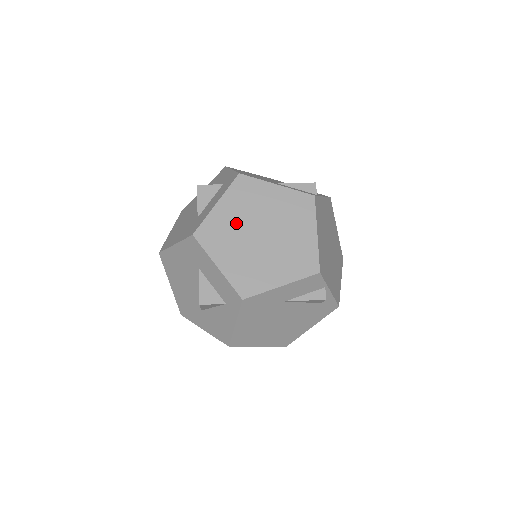
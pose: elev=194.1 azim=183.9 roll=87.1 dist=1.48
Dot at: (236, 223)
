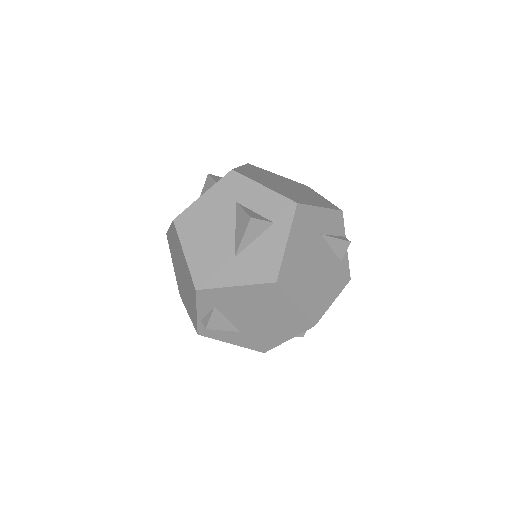
Dot at: (262, 176)
